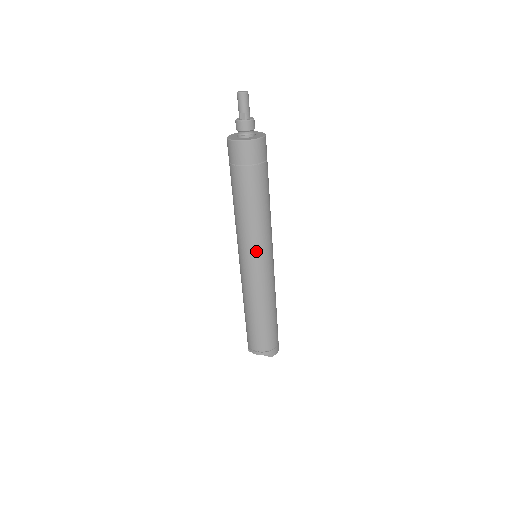
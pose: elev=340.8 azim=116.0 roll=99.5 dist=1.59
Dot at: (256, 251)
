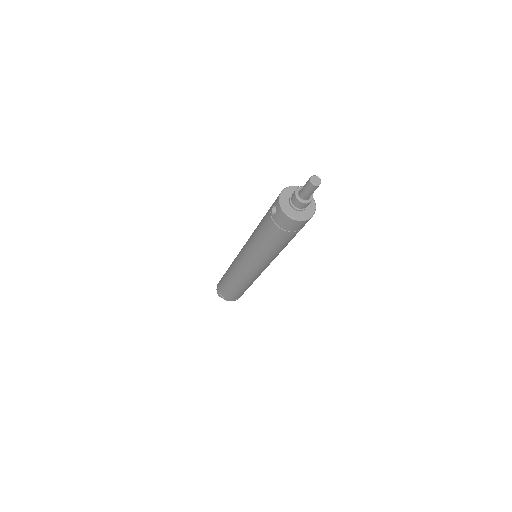
Dot at: occluded
